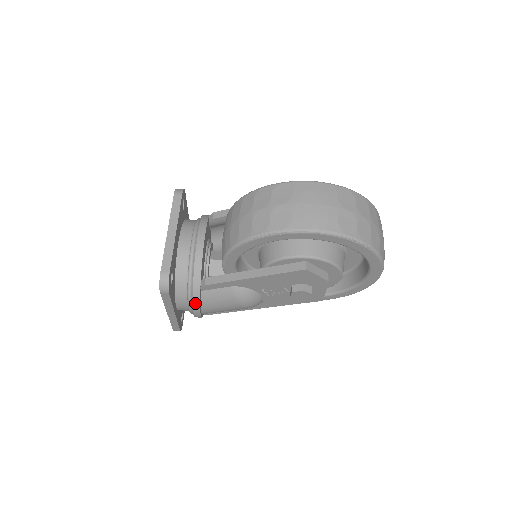
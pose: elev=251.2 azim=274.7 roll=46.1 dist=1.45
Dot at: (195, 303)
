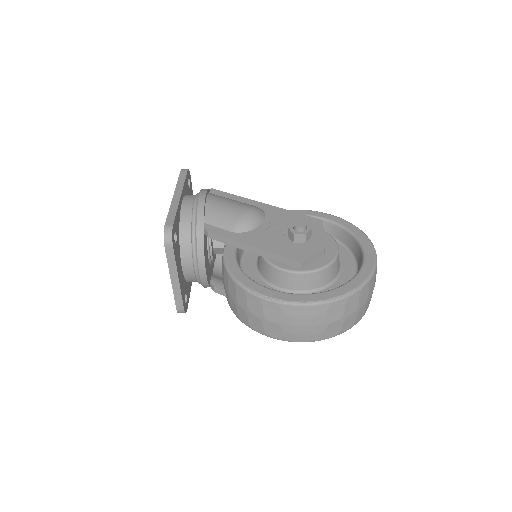
Dot at: occluded
